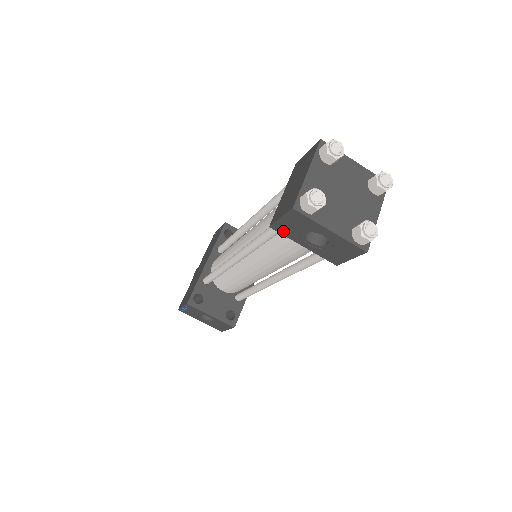
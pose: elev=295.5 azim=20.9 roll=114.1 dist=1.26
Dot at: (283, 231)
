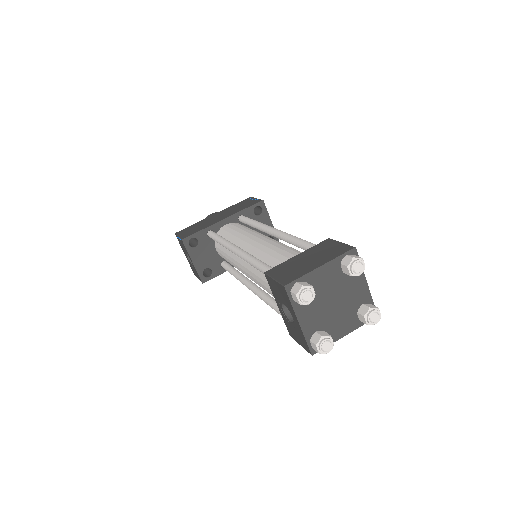
Dot at: (271, 285)
